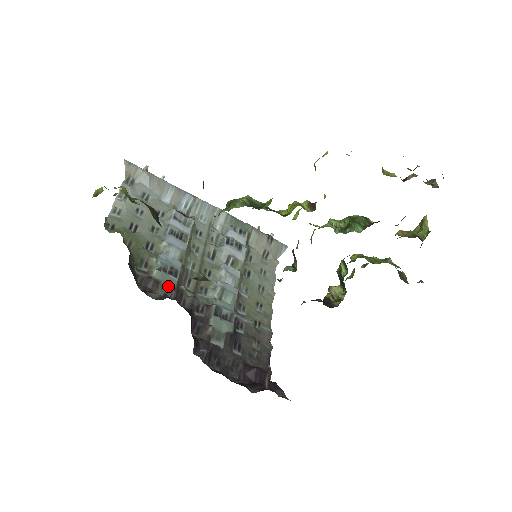
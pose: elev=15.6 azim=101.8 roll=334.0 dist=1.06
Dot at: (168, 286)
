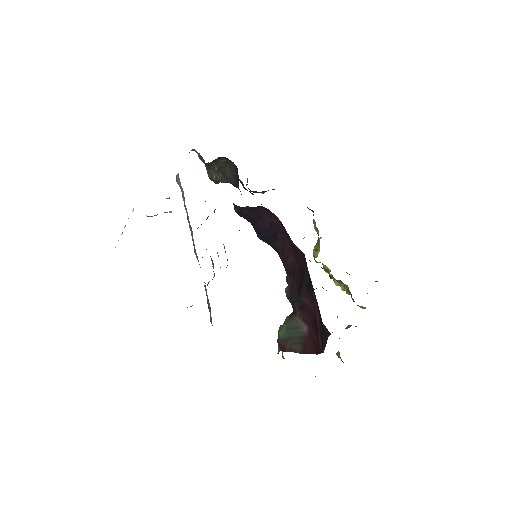
Dot at: occluded
